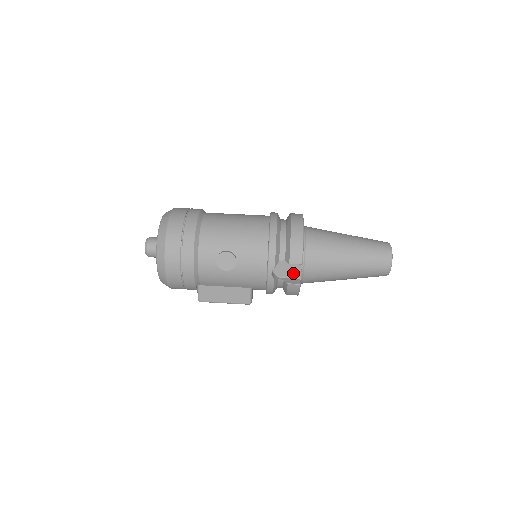
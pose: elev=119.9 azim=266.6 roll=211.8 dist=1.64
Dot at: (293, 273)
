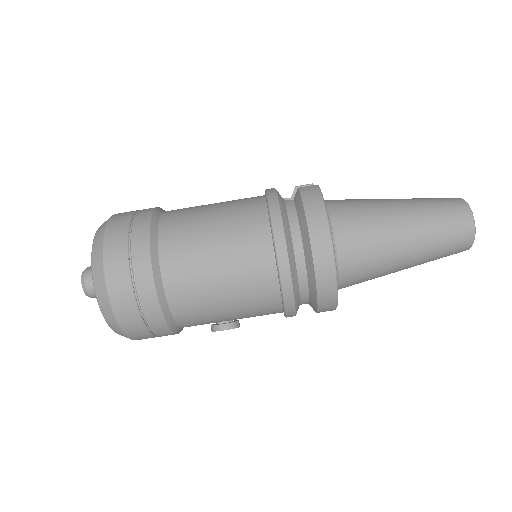
Dot at: occluded
